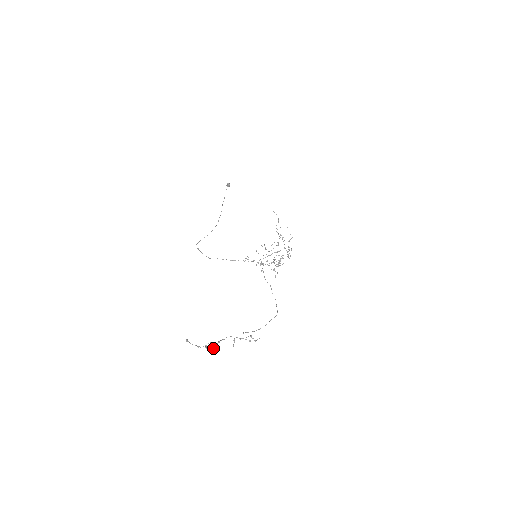
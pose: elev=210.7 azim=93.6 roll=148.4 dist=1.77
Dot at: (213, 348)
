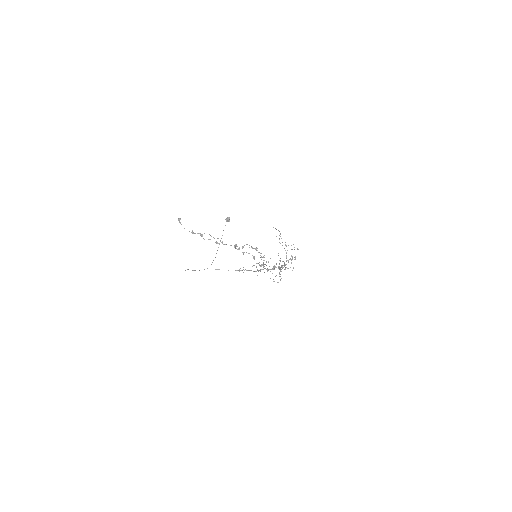
Dot at: occluded
